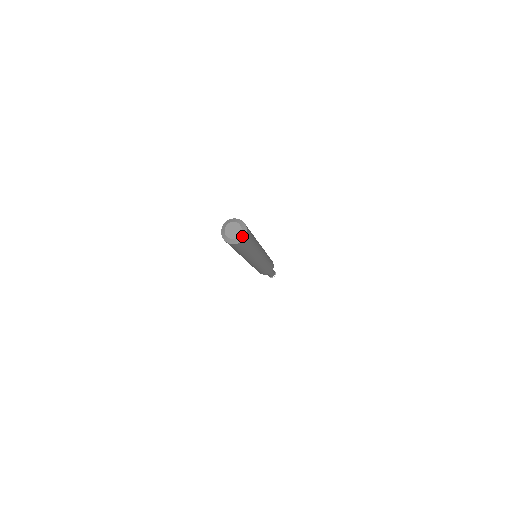
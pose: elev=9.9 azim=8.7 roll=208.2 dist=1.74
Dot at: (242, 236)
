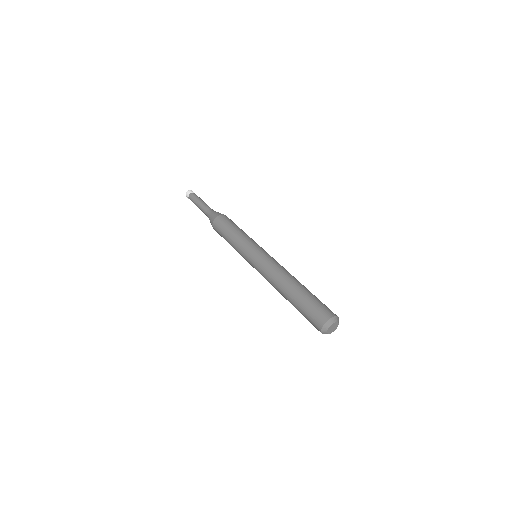
Dot at: (338, 322)
